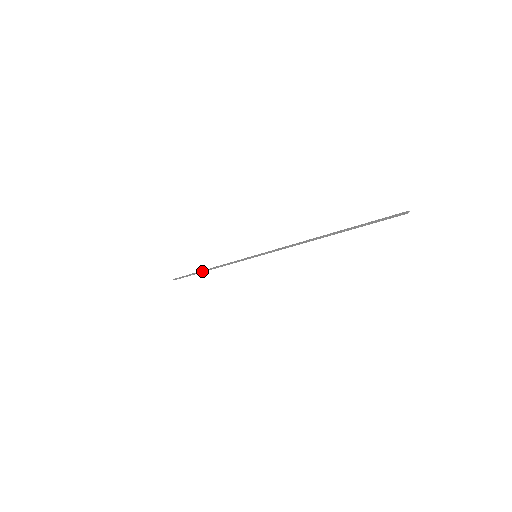
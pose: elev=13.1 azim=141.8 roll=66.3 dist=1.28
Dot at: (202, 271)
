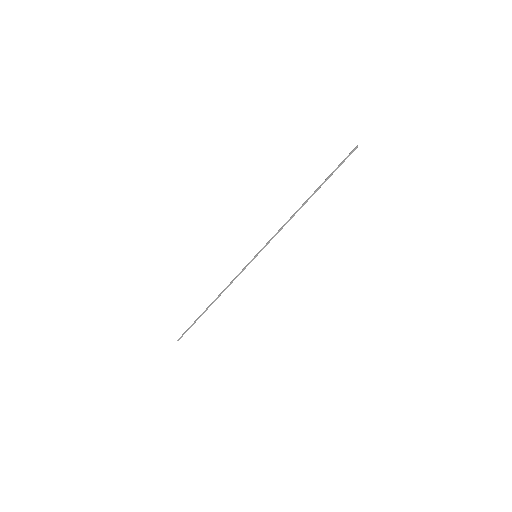
Dot at: (208, 307)
